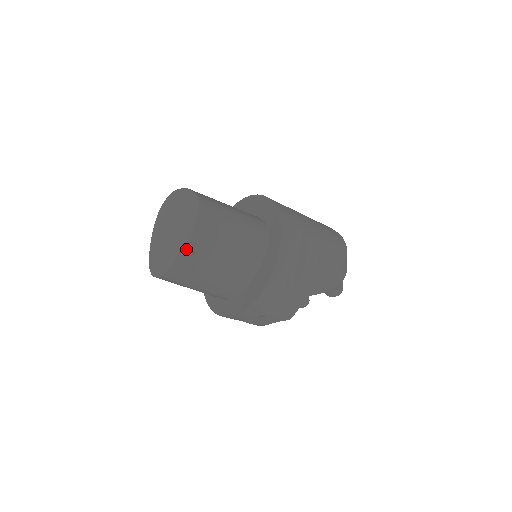
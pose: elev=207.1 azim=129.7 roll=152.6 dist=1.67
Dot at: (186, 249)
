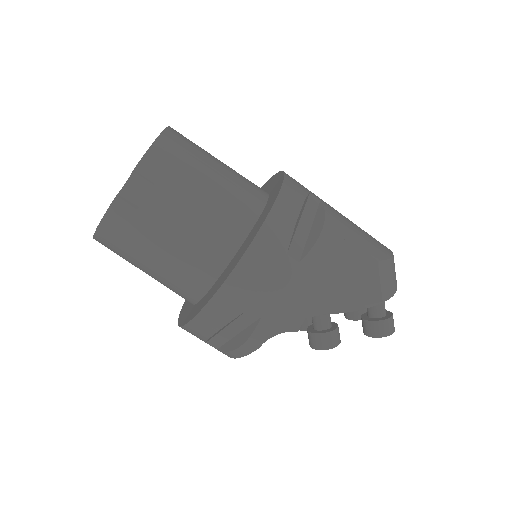
Dot at: (137, 171)
